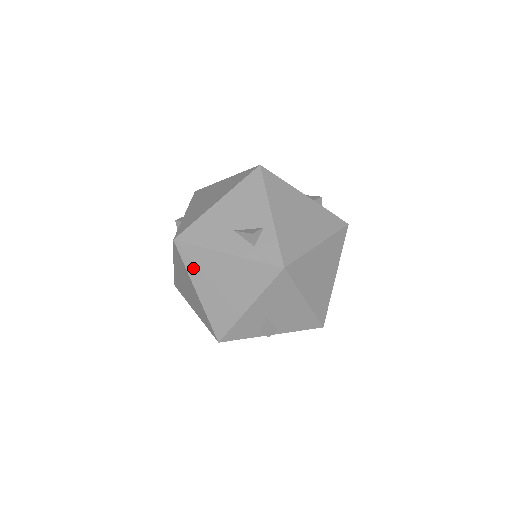
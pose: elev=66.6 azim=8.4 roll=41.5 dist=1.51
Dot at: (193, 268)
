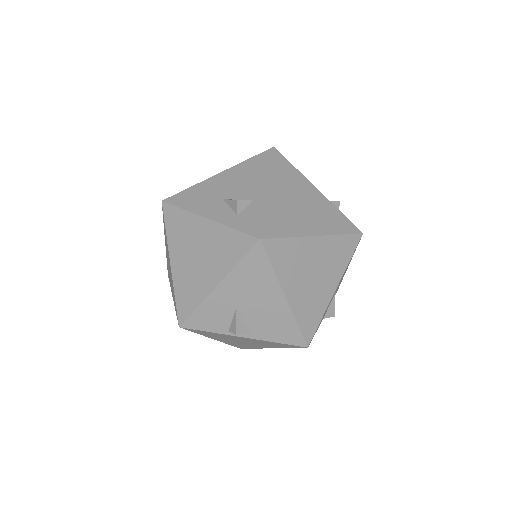
Dot at: (173, 234)
